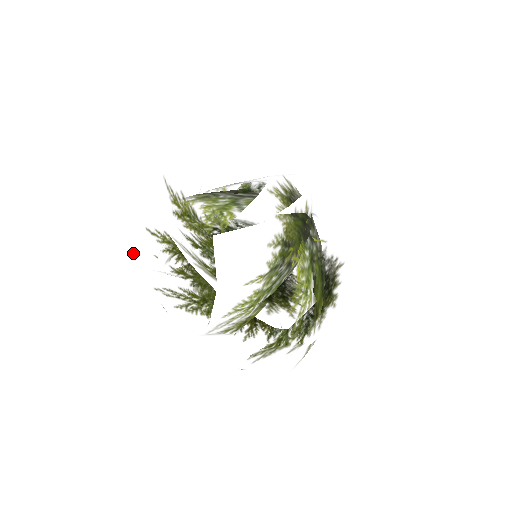
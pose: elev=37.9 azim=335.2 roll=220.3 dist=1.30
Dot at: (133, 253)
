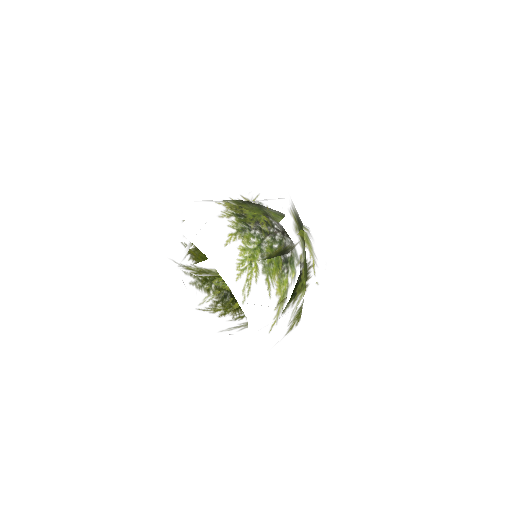
Dot at: (190, 320)
